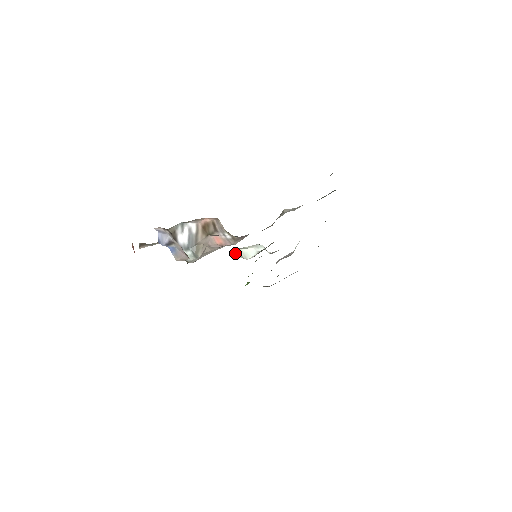
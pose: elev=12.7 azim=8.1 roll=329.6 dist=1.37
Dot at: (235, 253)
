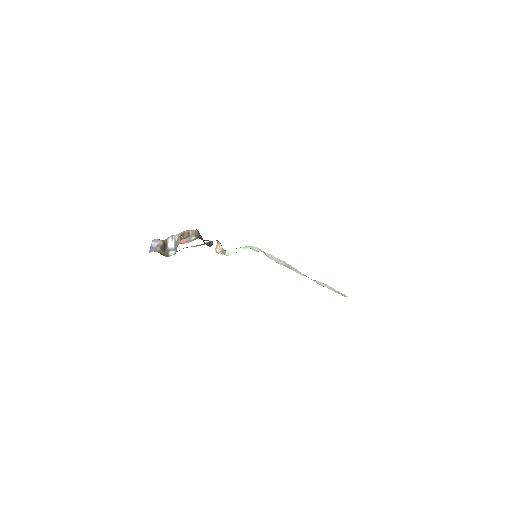
Dot at: (219, 252)
